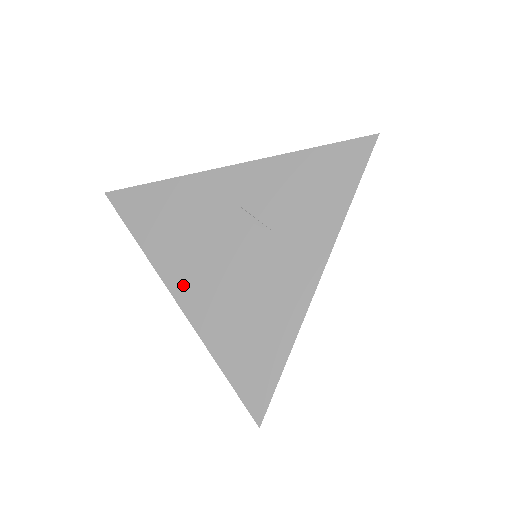
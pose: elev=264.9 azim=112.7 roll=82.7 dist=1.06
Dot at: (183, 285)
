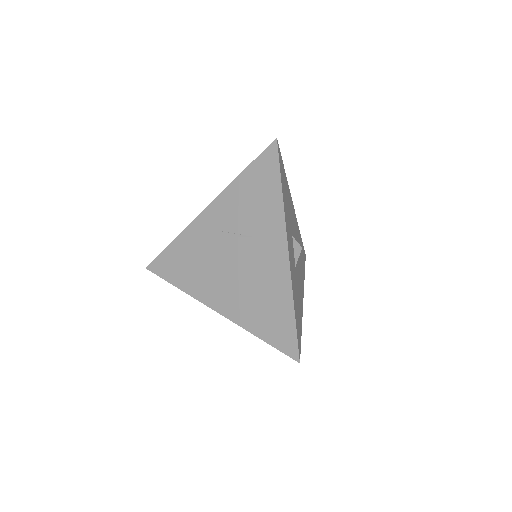
Dot at: (214, 299)
